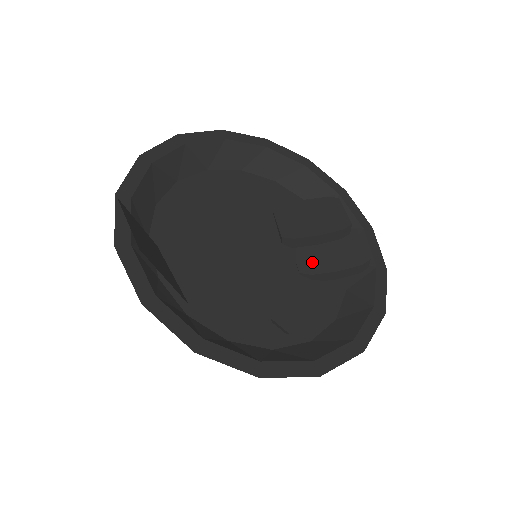
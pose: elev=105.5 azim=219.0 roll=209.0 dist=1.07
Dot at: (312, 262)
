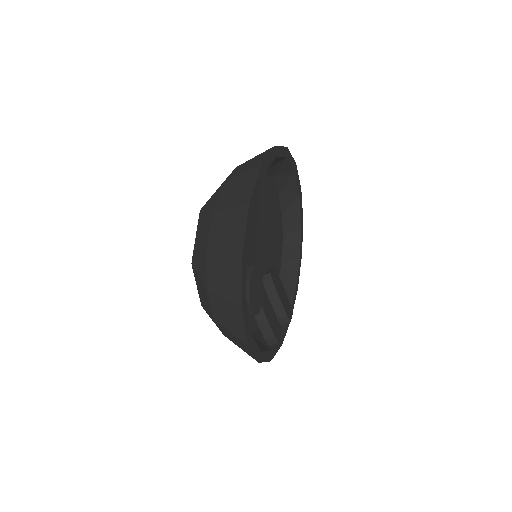
Dot at: (263, 299)
